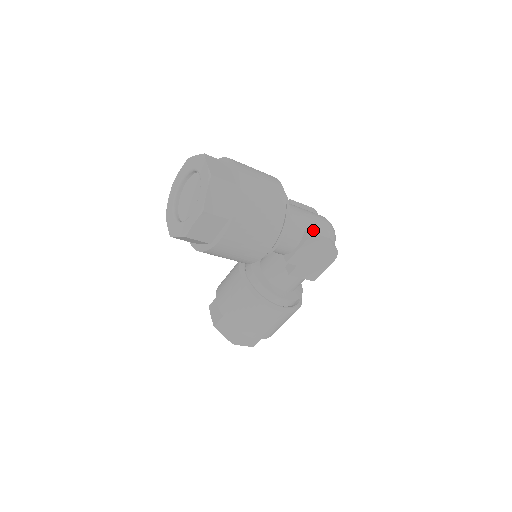
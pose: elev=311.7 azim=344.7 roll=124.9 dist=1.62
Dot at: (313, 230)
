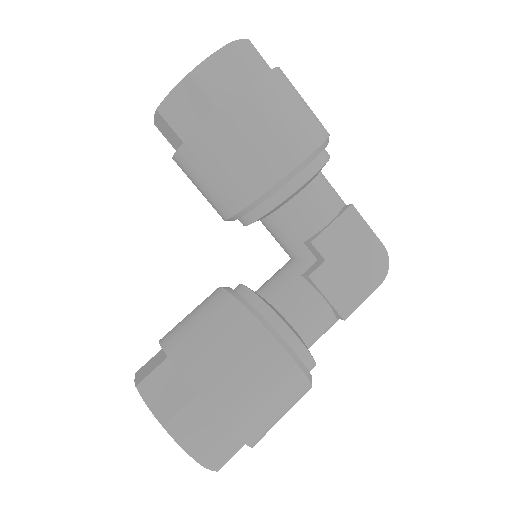
Dot at: occluded
